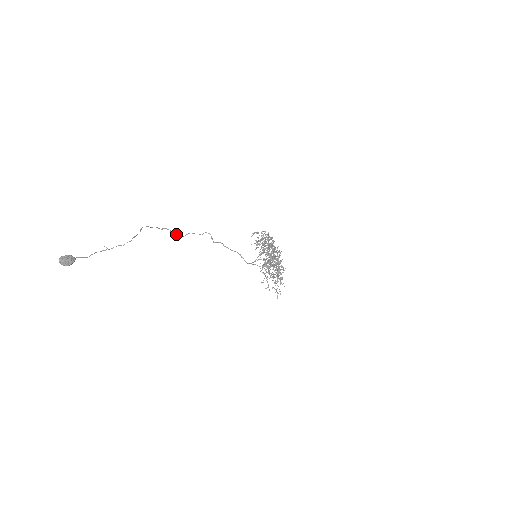
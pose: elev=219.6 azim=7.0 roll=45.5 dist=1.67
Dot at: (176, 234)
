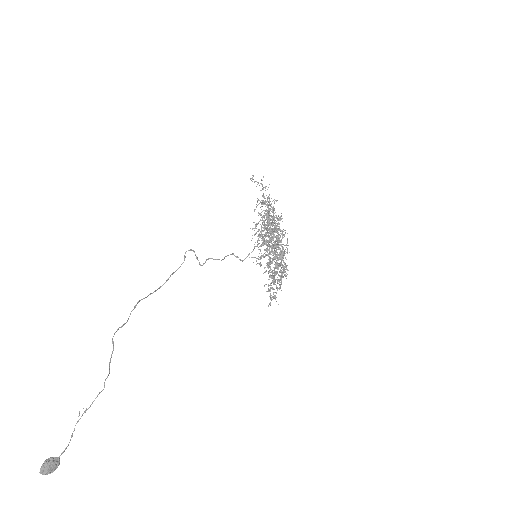
Dot at: occluded
